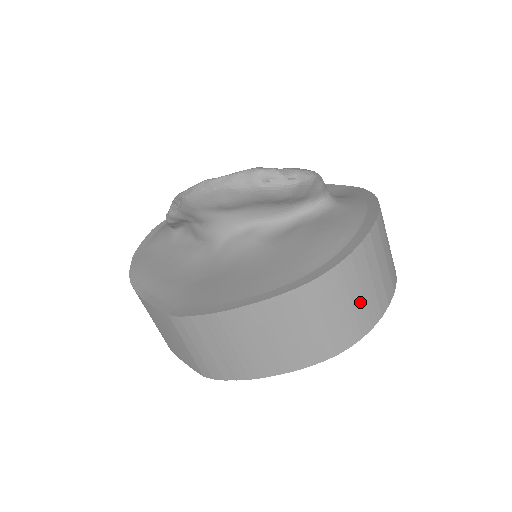
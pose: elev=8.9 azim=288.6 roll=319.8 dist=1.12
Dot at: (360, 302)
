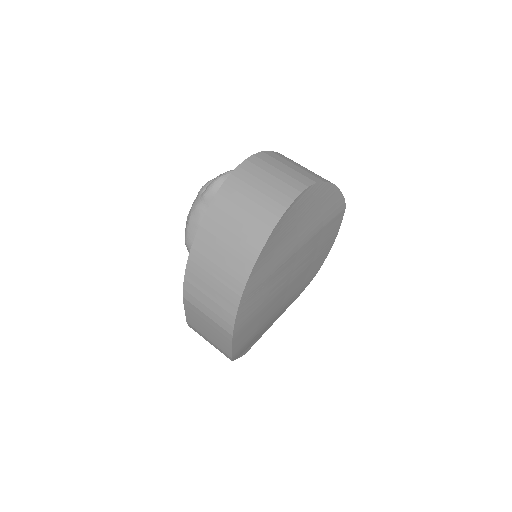
Dot at: (267, 188)
